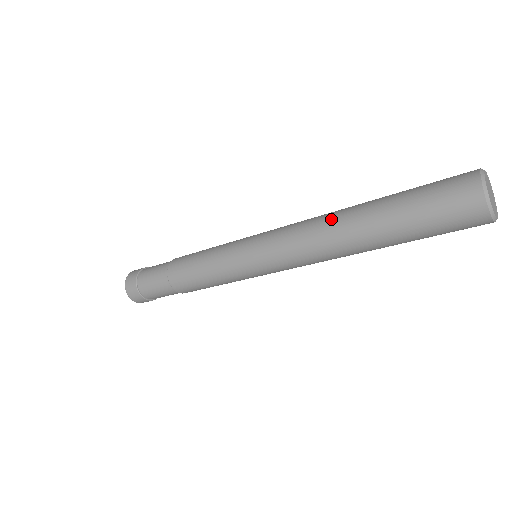
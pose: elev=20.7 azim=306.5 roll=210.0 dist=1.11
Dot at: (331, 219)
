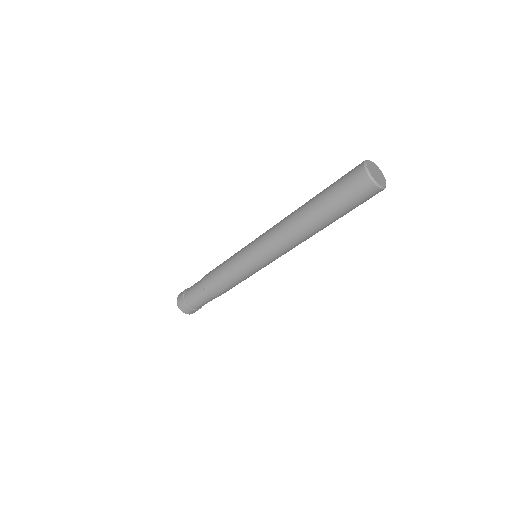
Dot at: occluded
